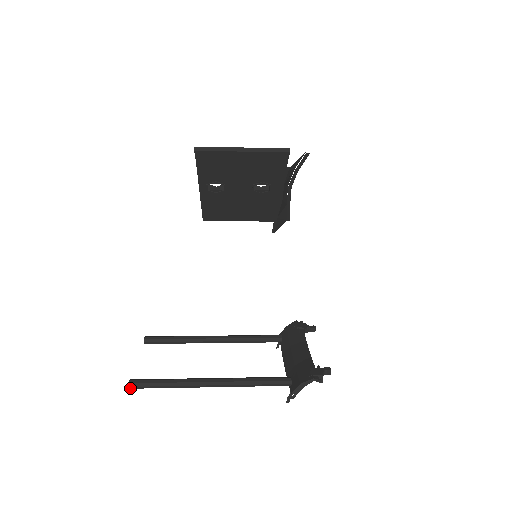
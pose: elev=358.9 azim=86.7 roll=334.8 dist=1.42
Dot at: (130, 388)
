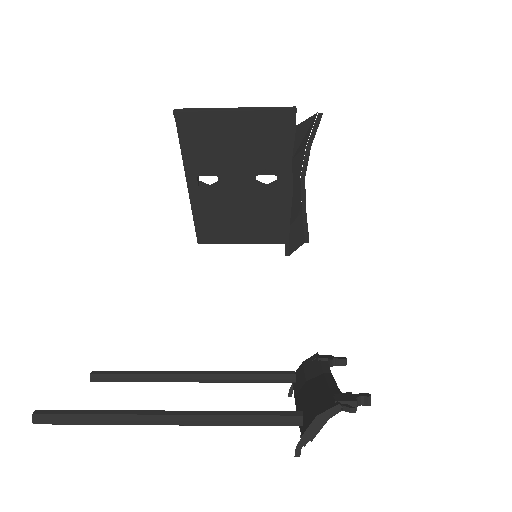
Dot at: (35, 423)
